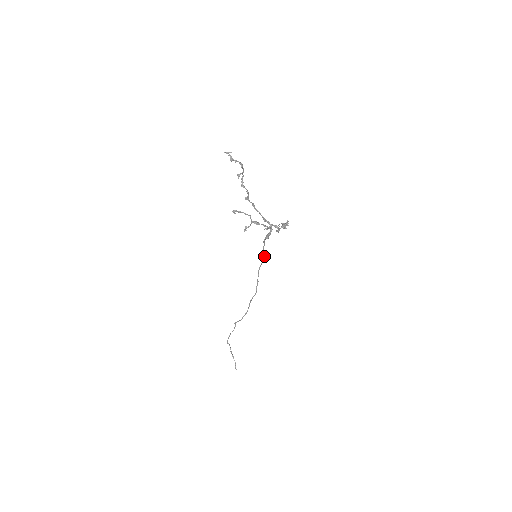
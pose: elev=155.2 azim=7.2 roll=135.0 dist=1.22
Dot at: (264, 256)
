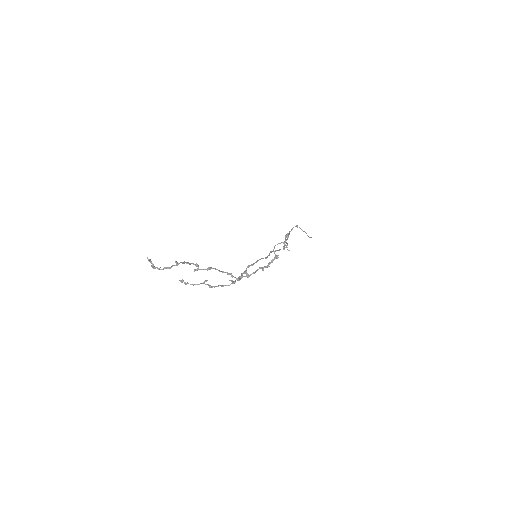
Dot at: (265, 258)
